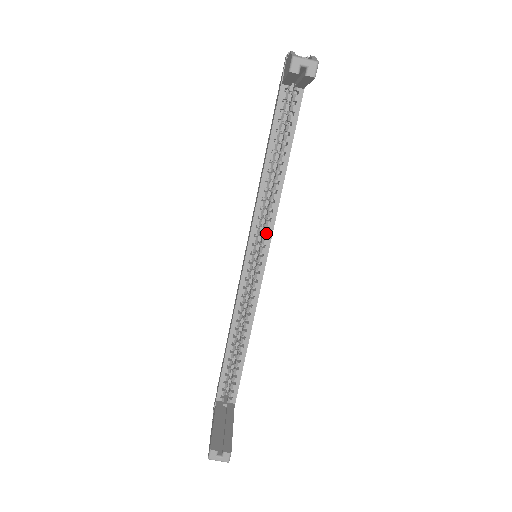
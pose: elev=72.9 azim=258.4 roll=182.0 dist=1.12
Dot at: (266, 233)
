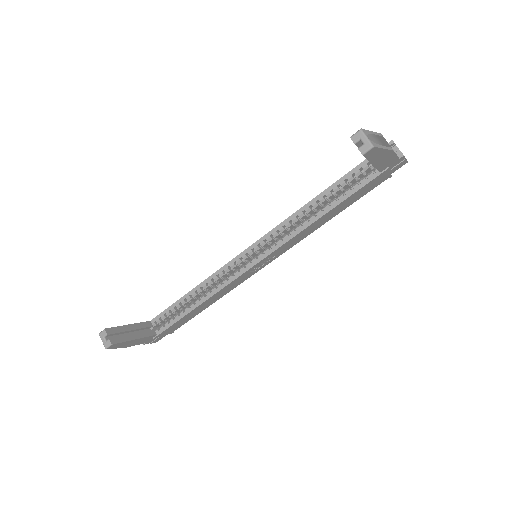
Dot at: (273, 245)
